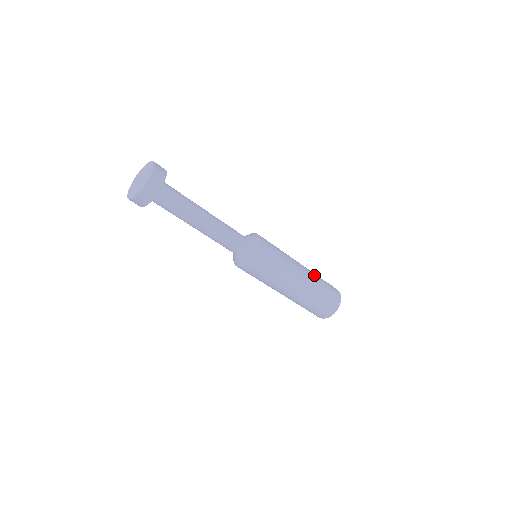
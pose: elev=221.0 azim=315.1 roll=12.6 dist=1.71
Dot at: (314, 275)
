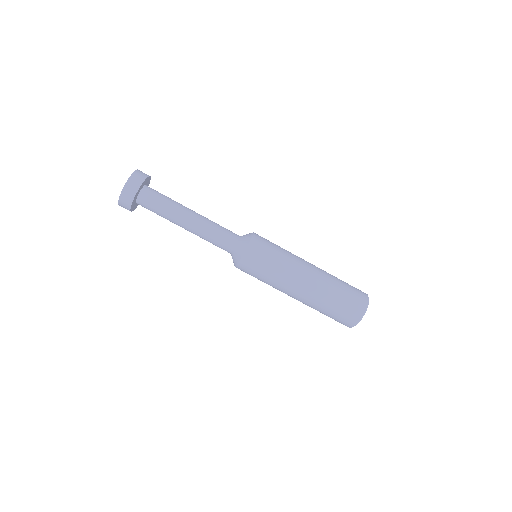
Dot at: (328, 277)
